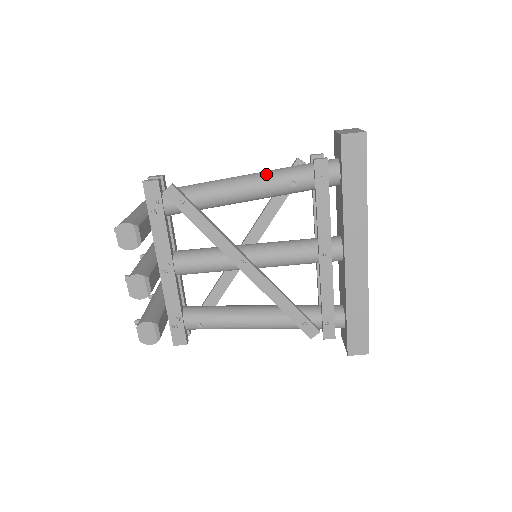
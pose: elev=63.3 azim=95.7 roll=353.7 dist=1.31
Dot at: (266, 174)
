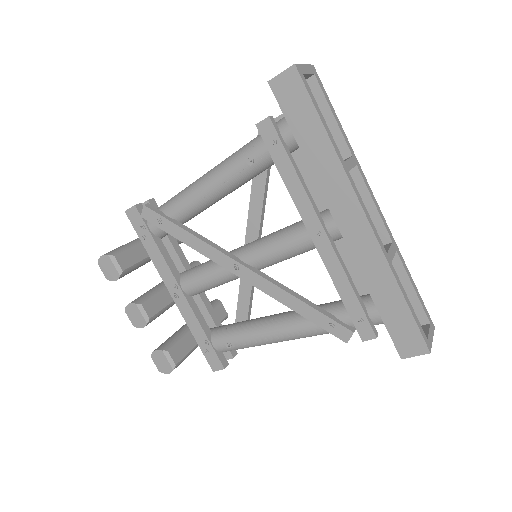
Dot at: (224, 161)
